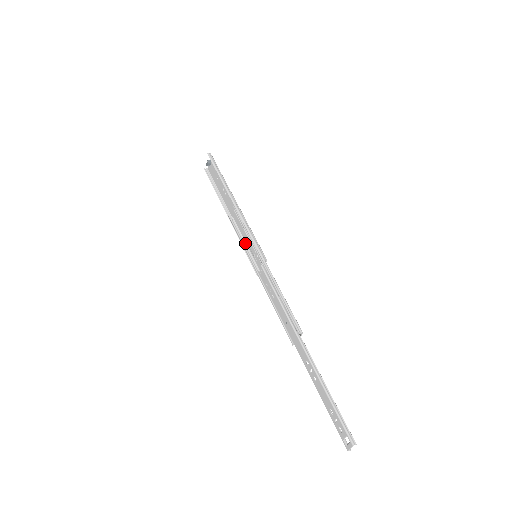
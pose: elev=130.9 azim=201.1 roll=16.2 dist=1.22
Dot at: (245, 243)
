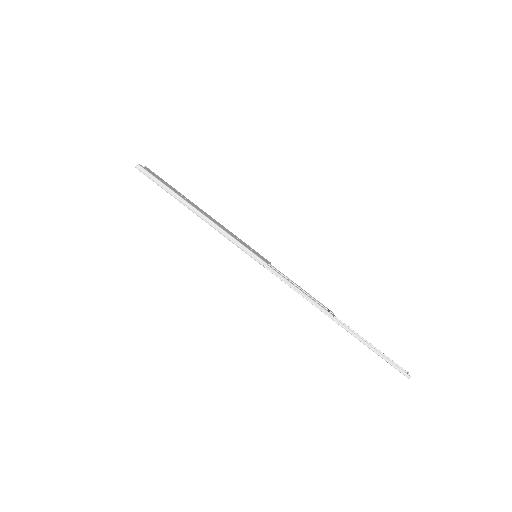
Dot at: occluded
